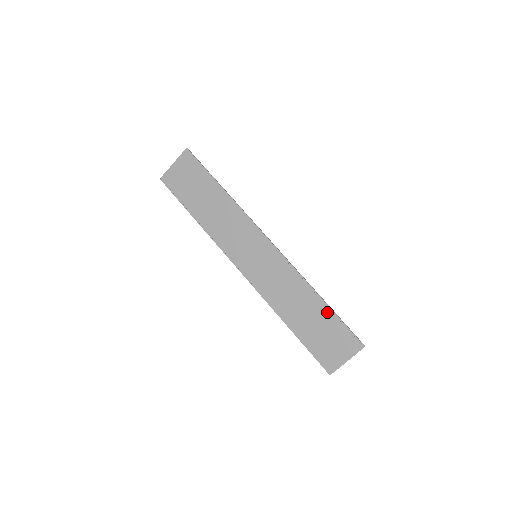
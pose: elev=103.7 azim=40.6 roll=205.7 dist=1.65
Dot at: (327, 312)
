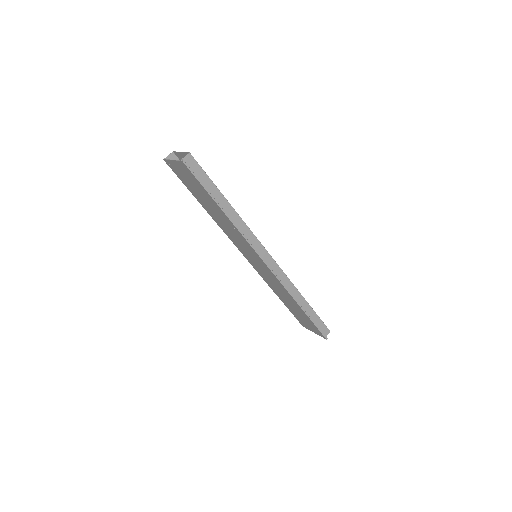
Dot at: (304, 314)
